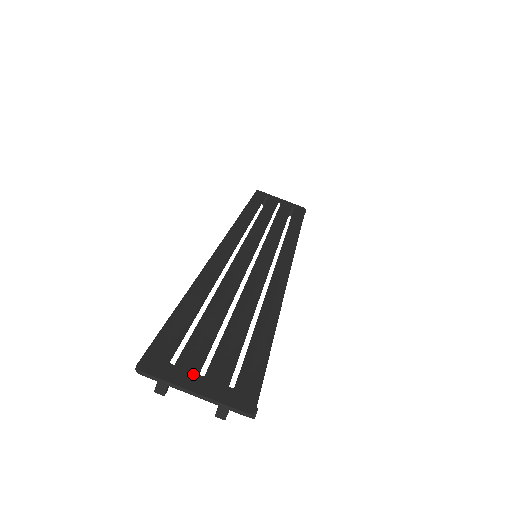
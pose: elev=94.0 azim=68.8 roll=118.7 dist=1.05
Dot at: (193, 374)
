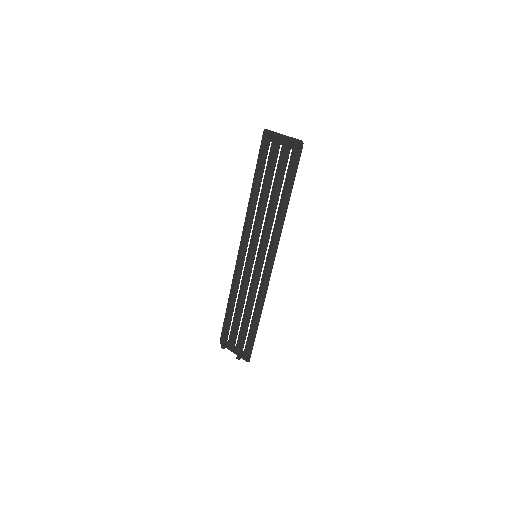
Dot at: (279, 143)
